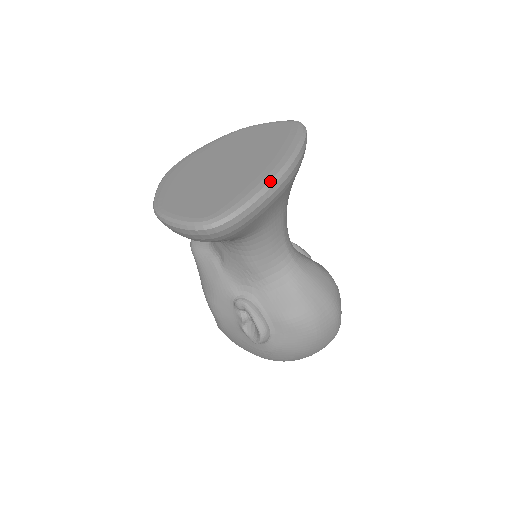
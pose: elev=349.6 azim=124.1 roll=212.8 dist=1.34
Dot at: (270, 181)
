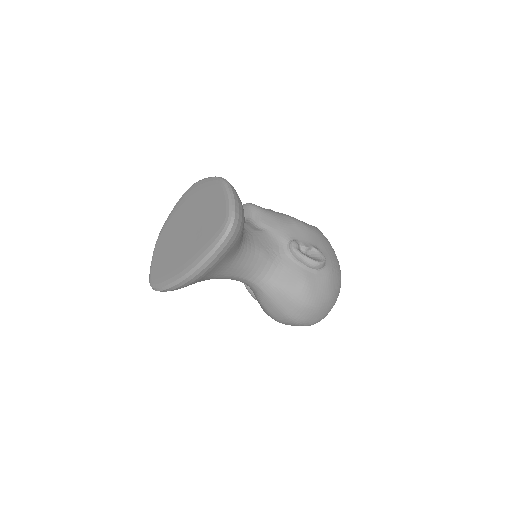
Dot at: (174, 282)
